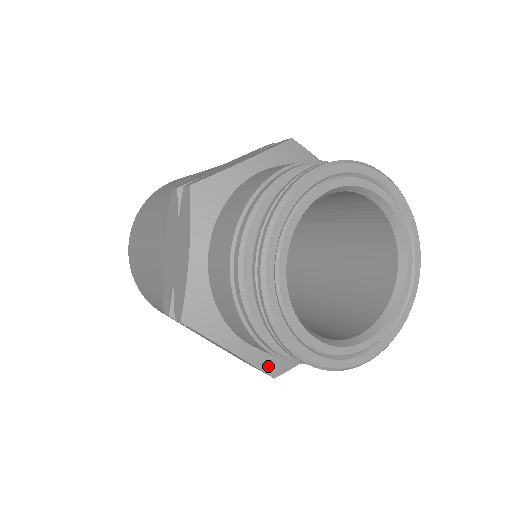
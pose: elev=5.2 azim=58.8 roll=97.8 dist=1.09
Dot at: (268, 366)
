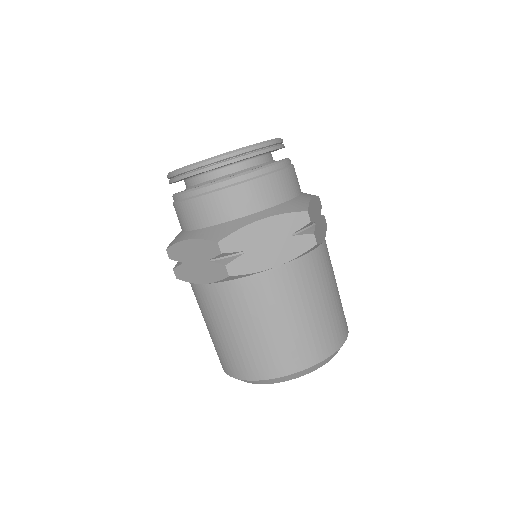
Dot at: (210, 236)
